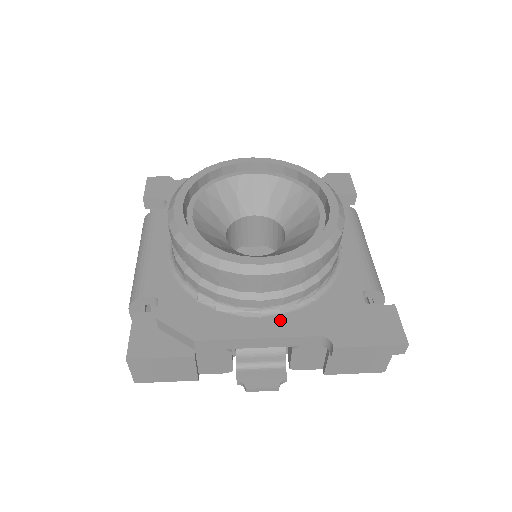
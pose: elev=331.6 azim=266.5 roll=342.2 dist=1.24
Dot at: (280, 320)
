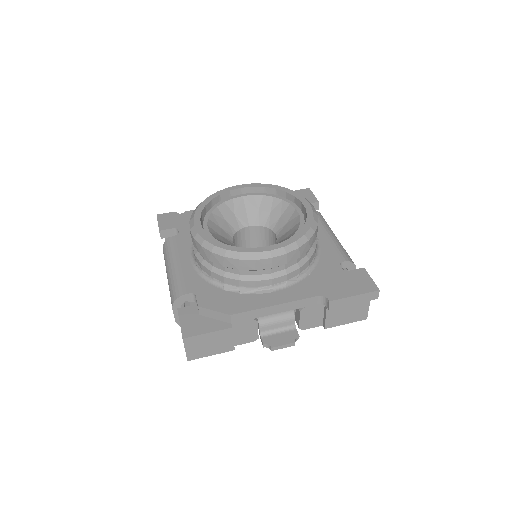
Dot at: (287, 291)
